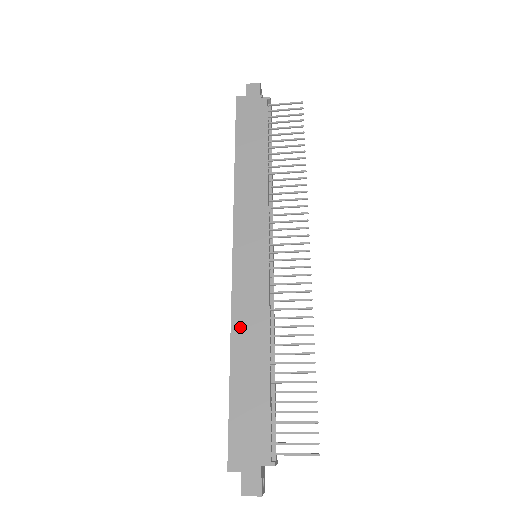
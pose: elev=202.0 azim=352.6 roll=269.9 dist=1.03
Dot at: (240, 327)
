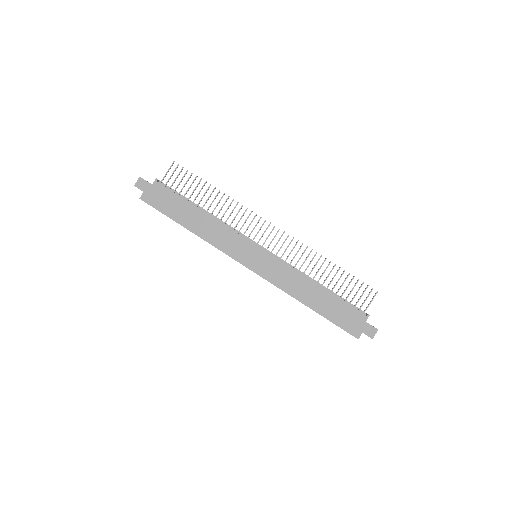
Dot at: (293, 290)
